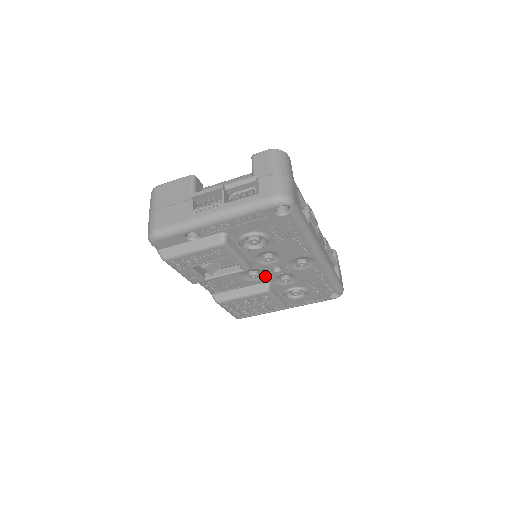
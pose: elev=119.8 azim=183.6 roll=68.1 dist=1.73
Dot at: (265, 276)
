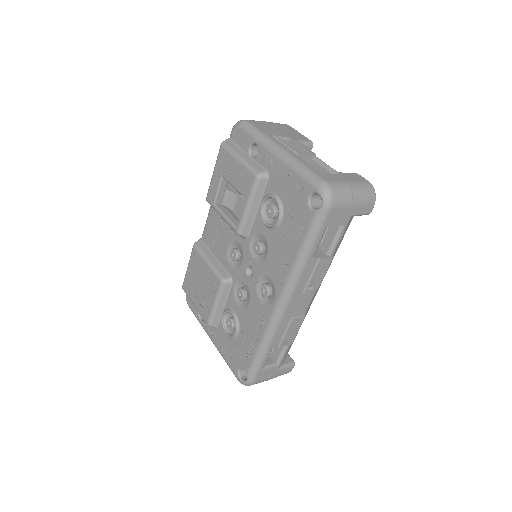
Dot at: (238, 268)
